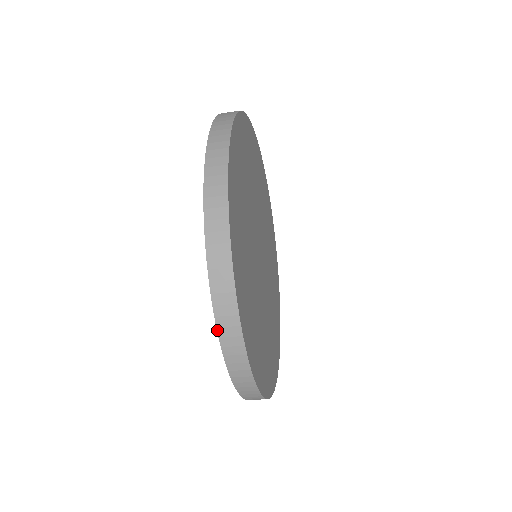
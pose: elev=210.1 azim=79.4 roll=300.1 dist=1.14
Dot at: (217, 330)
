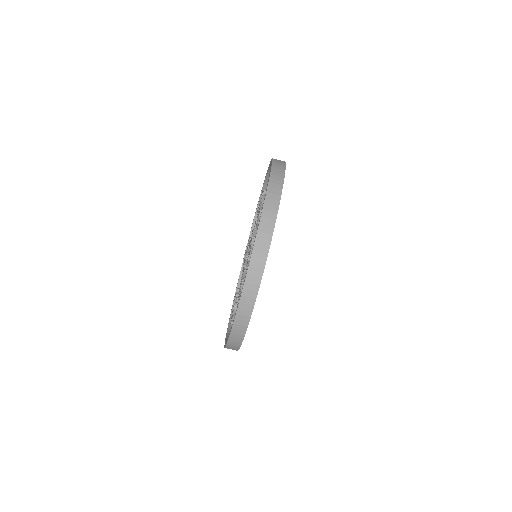
Dot at: (271, 171)
